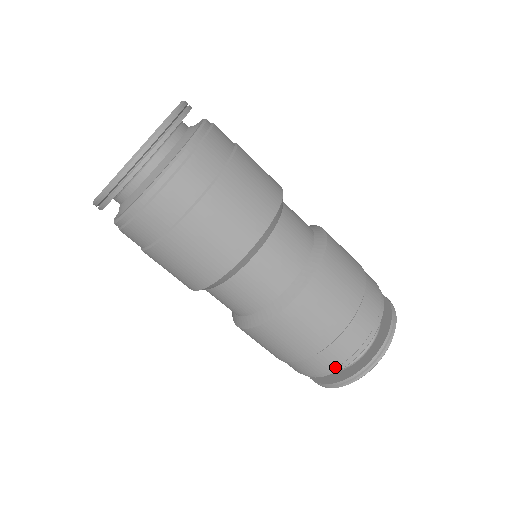
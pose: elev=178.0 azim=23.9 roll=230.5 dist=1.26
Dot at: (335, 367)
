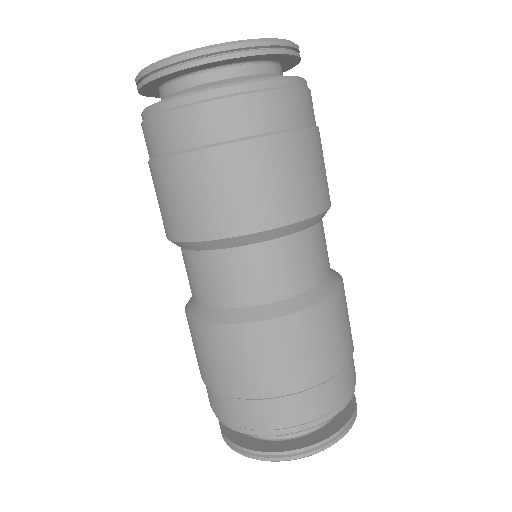
Dot at: (329, 412)
